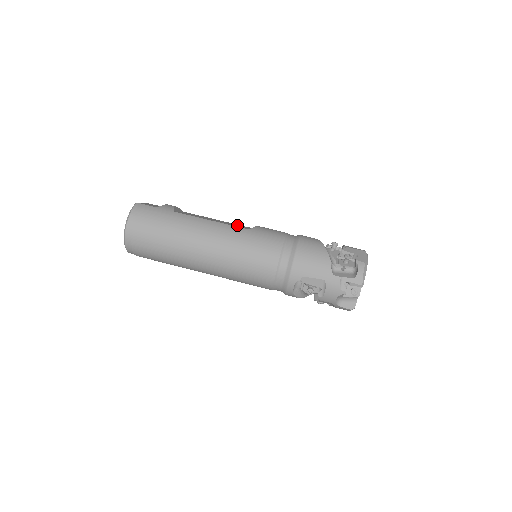
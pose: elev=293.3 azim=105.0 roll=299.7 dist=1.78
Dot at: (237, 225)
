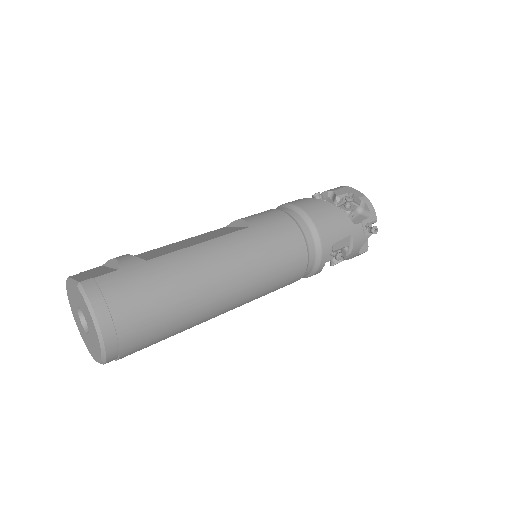
Dot at: (217, 232)
